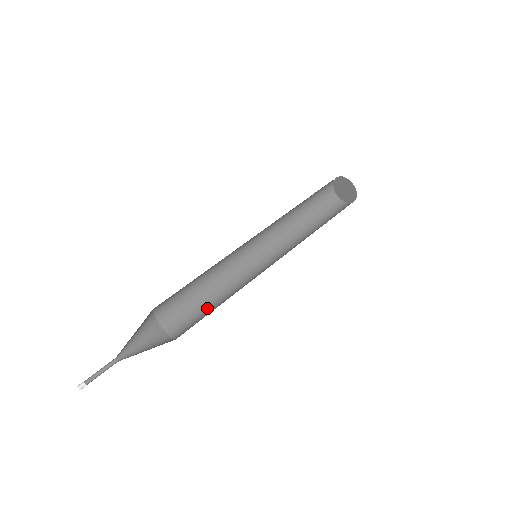
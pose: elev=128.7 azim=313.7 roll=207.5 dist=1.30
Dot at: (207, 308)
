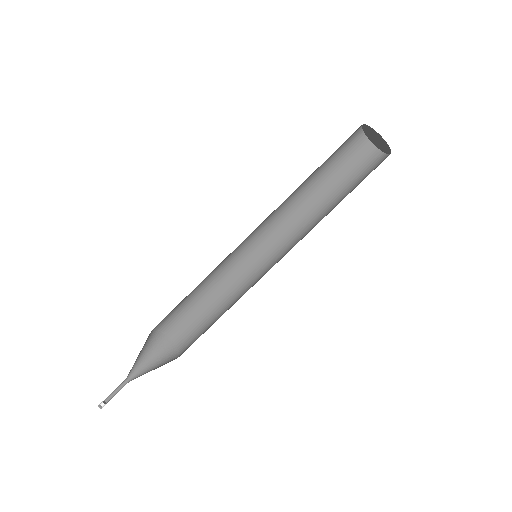
Dot at: (208, 312)
